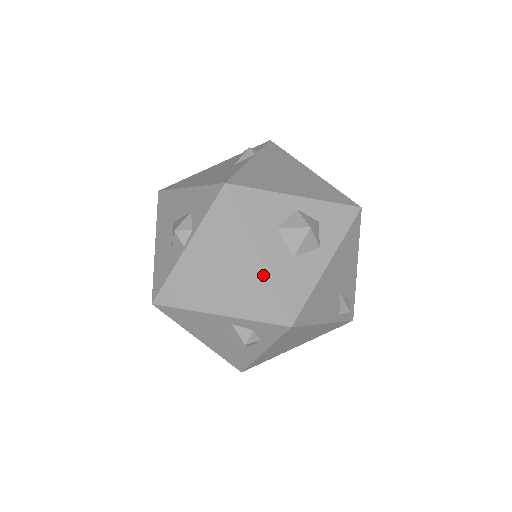
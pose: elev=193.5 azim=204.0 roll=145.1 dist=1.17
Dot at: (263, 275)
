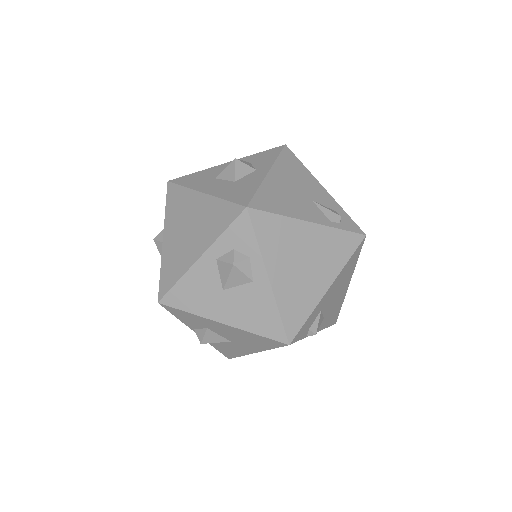
Dot at: (211, 199)
